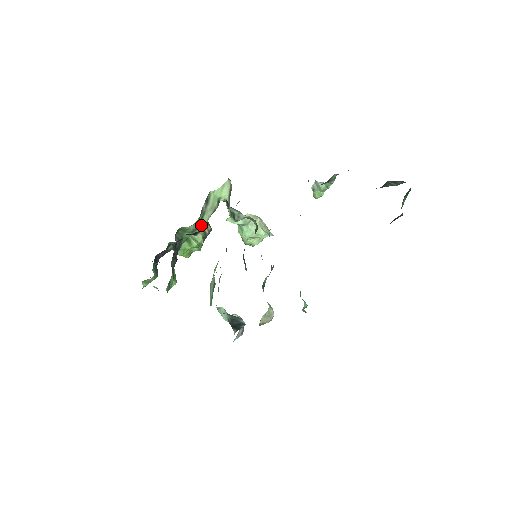
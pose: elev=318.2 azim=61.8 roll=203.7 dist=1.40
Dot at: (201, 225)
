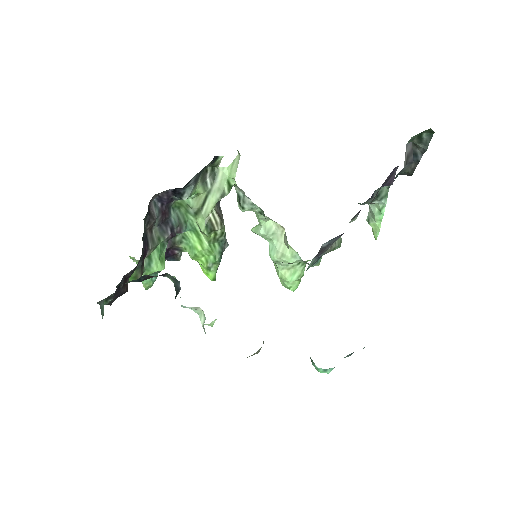
Dot at: (205, 207)
